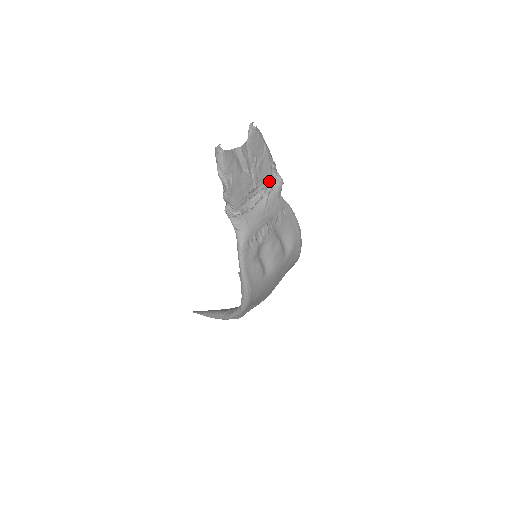
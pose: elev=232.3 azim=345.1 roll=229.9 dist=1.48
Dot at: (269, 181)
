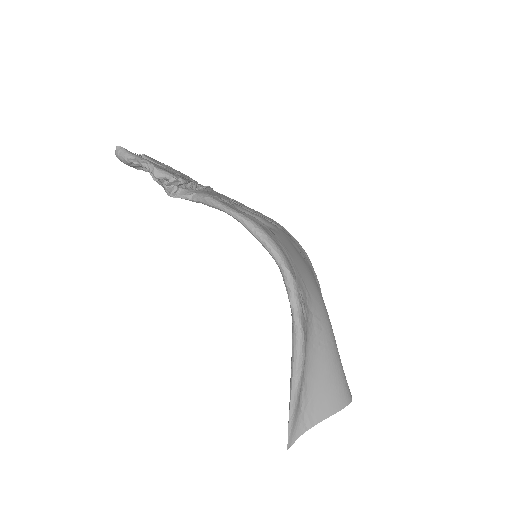
Dot at: occluded
